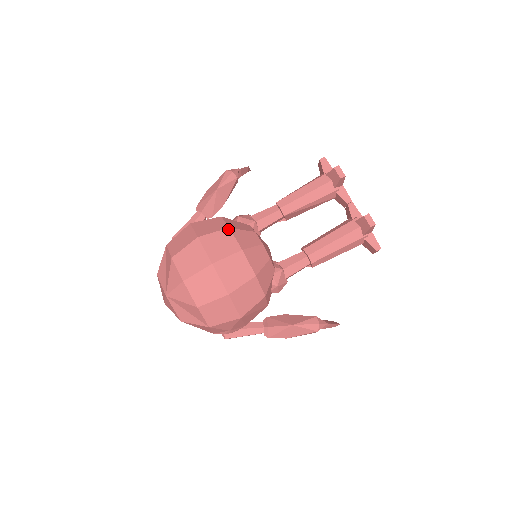
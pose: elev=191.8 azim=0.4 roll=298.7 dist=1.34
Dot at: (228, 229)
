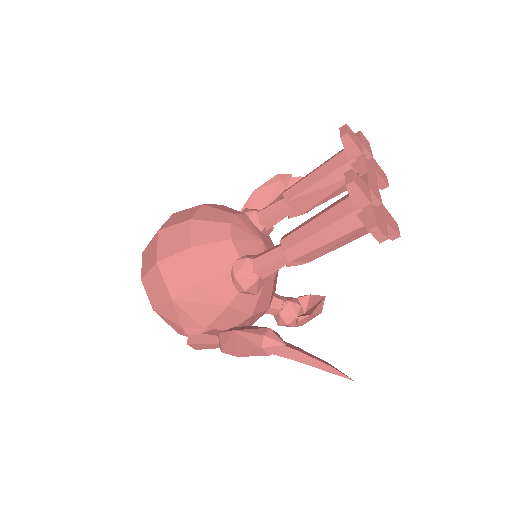
Dot at: (200, 205)
